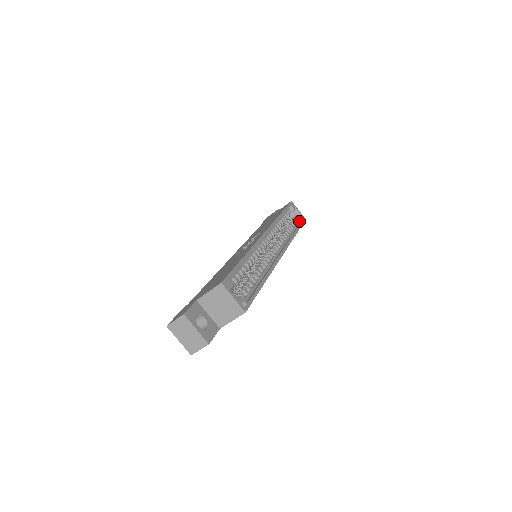
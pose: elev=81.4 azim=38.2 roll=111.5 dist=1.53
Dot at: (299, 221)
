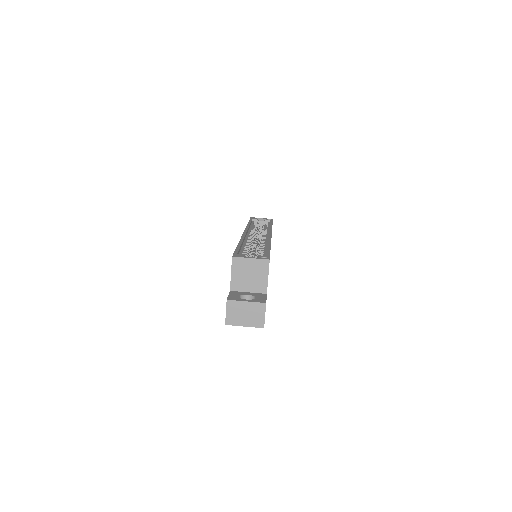
Dot at: occluded
